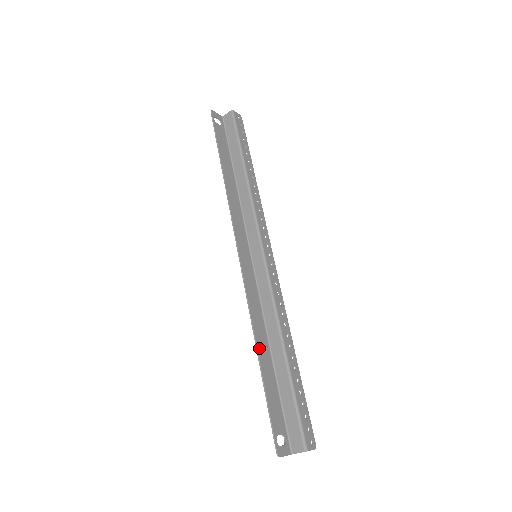
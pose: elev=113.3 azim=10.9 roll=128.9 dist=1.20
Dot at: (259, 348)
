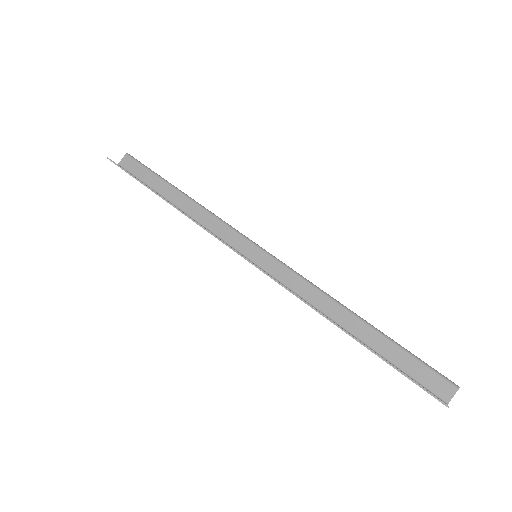
Dot at: (337, 325)
